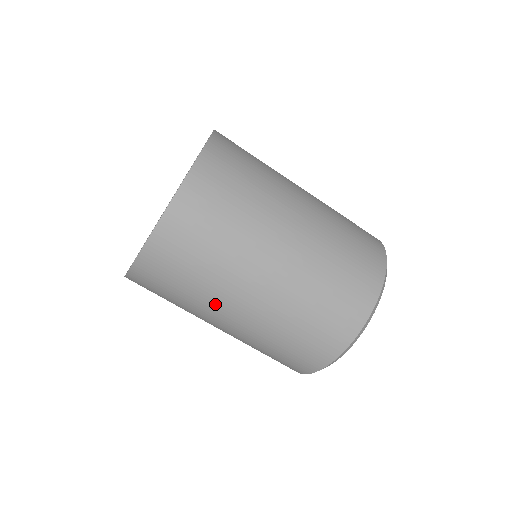
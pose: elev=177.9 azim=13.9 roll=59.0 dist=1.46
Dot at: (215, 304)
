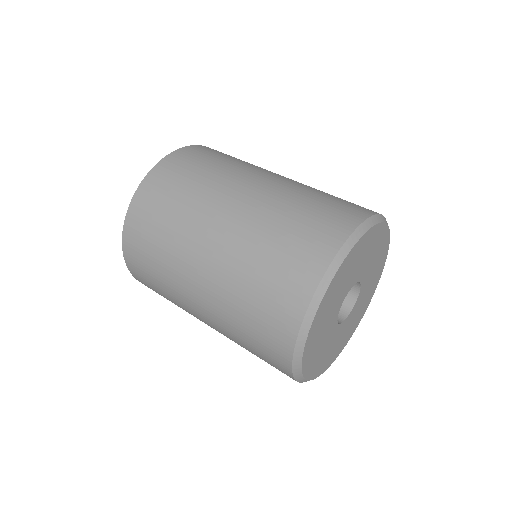
Dot at: (190, 313)
